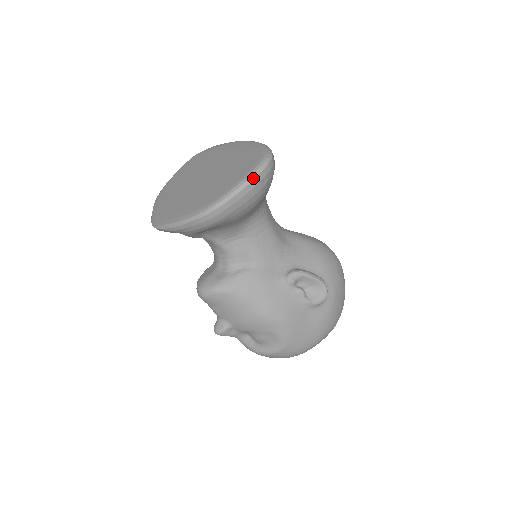
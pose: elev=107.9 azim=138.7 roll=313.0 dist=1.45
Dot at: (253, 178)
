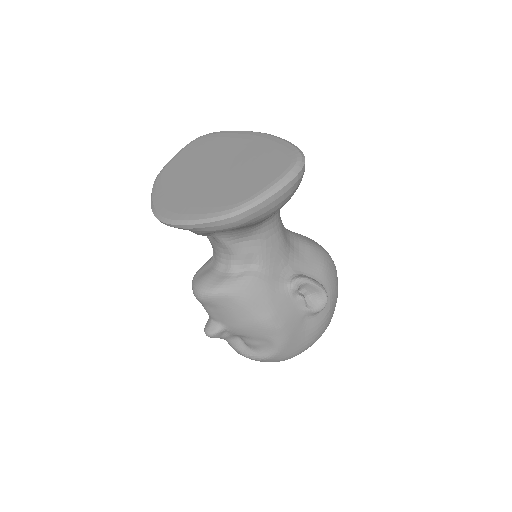
Dot at: (286, 183)
